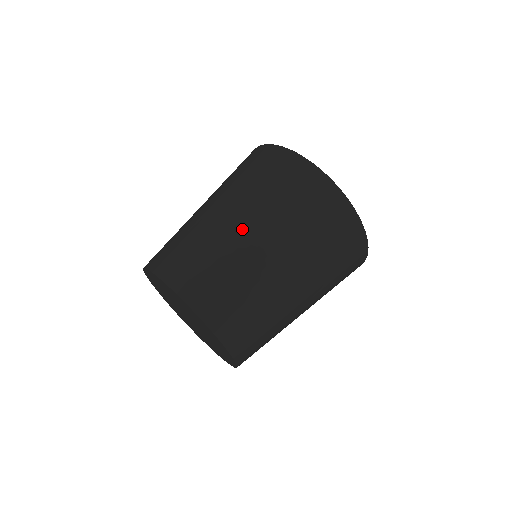
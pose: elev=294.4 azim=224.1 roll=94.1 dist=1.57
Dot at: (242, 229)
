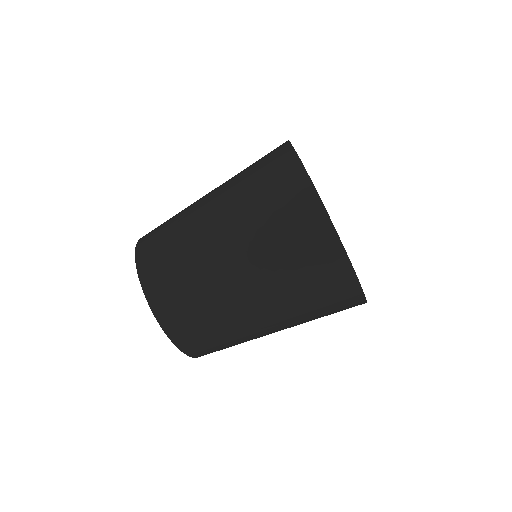
Dot at: (270, 331)
